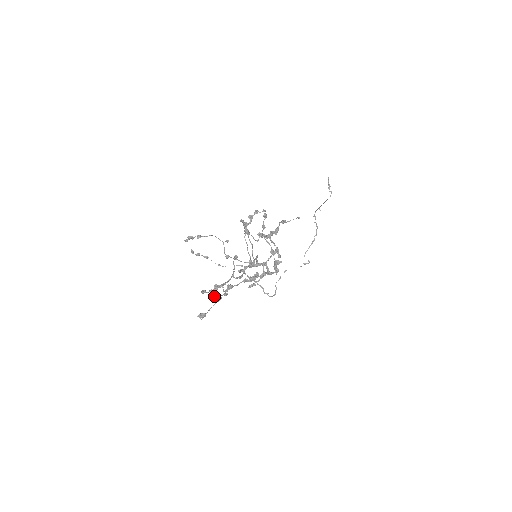
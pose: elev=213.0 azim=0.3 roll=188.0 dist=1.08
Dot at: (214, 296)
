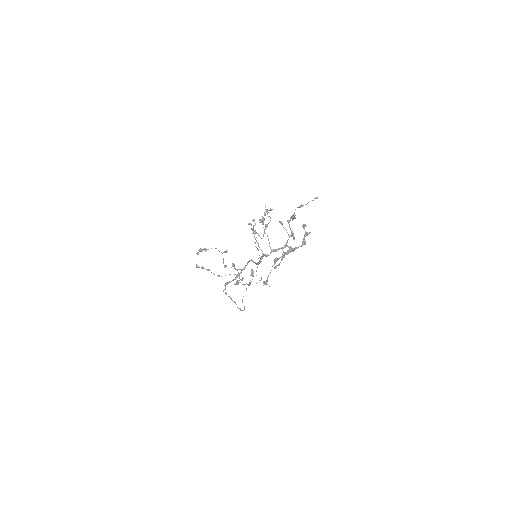
Dot at: occluded
